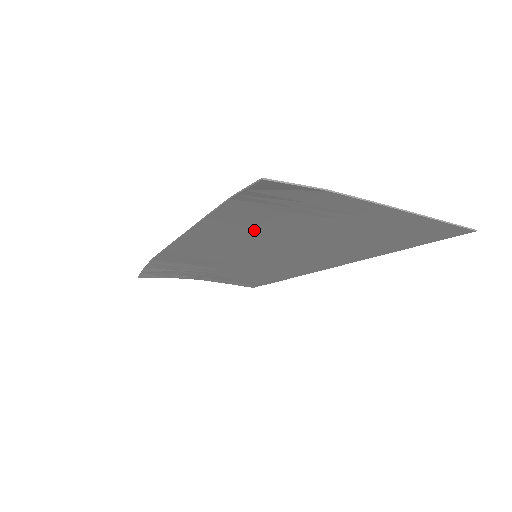
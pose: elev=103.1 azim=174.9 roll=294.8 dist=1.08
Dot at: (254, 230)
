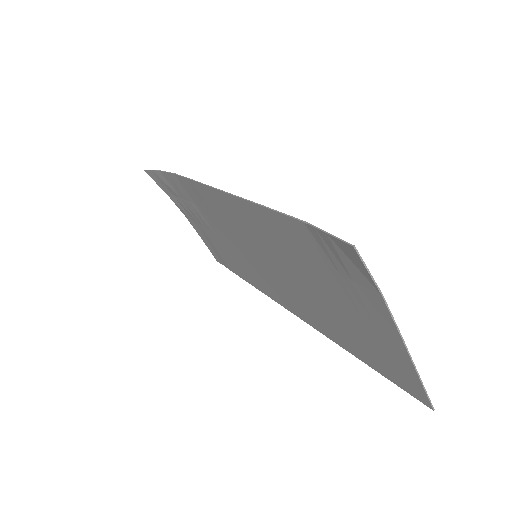
Dot at: (285, 248)
